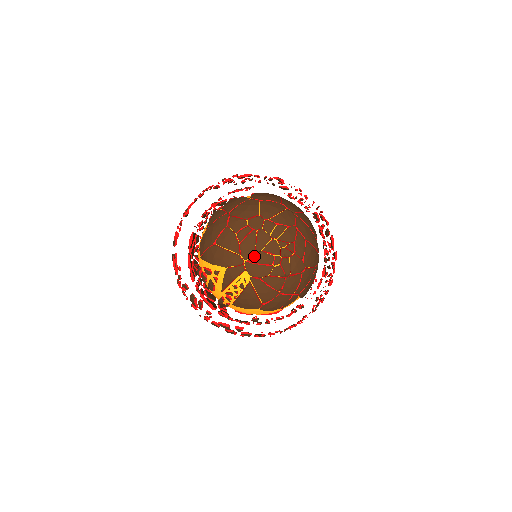
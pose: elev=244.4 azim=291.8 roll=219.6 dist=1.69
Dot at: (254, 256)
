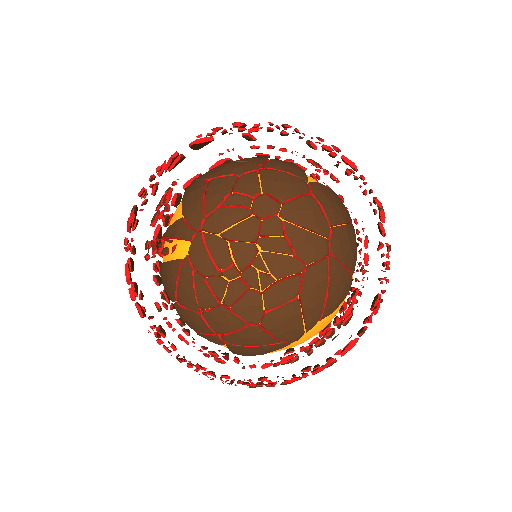
Dot at: (214, 236)
